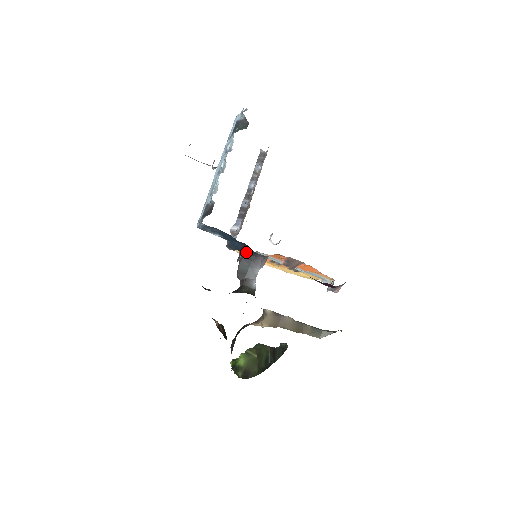
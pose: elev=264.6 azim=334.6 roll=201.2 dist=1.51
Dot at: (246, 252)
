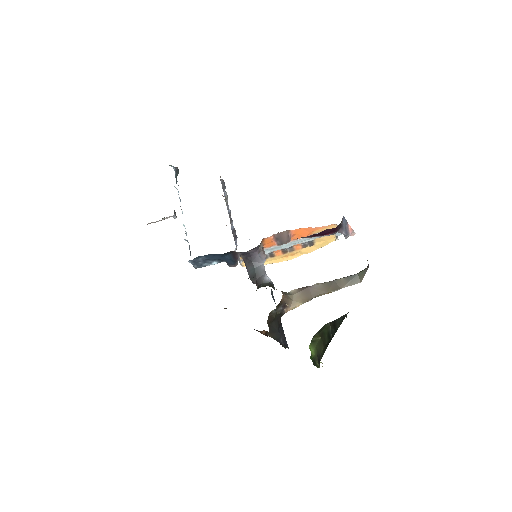
Dot at: (244, 259)
